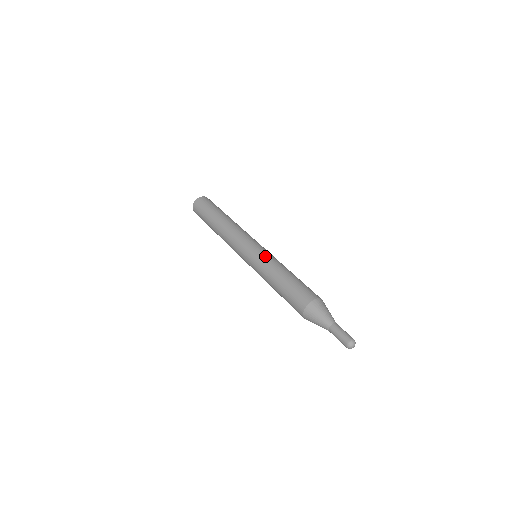
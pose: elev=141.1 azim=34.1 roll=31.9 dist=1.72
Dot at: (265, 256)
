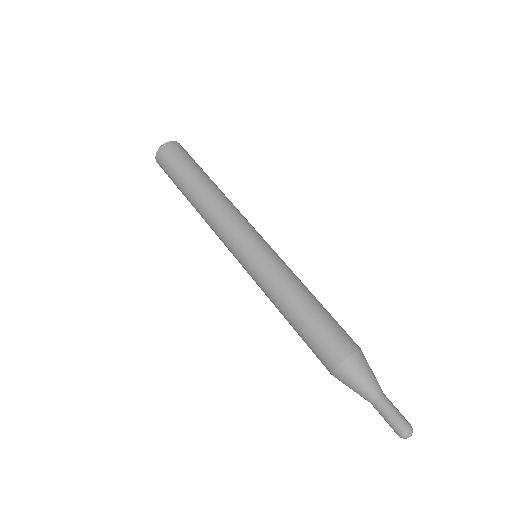
Dot at: (276, 263)
